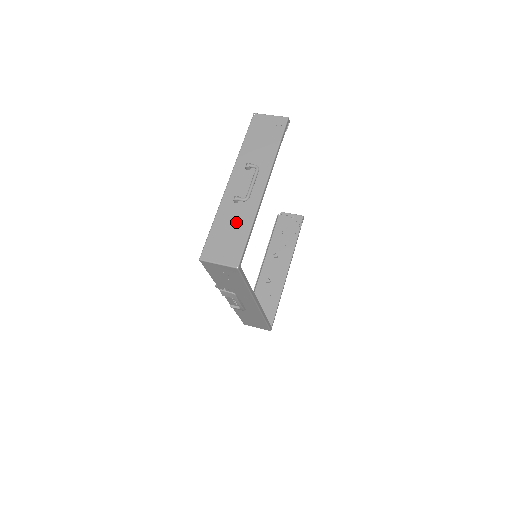
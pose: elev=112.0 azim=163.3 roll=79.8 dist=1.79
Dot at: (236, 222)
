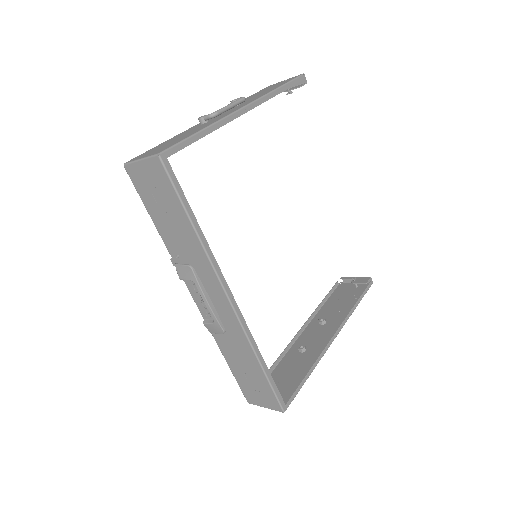
Dot at: (190, 132)
